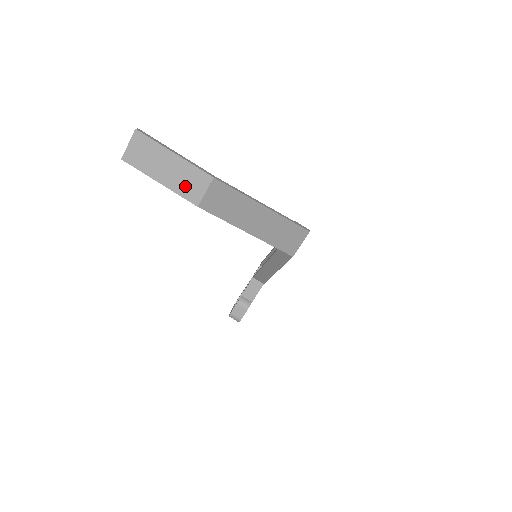
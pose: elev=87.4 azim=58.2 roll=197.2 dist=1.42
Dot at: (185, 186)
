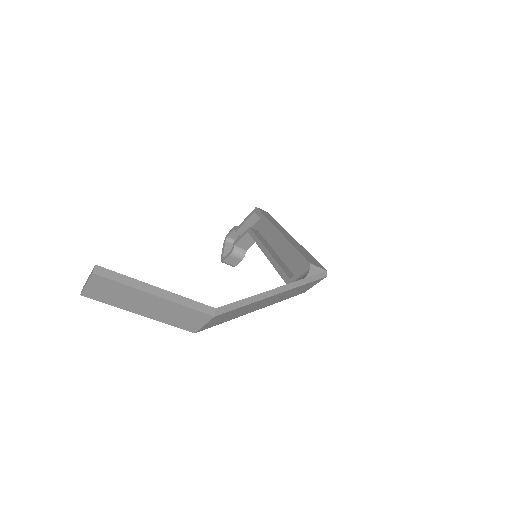
Dot at: (176, 319)
